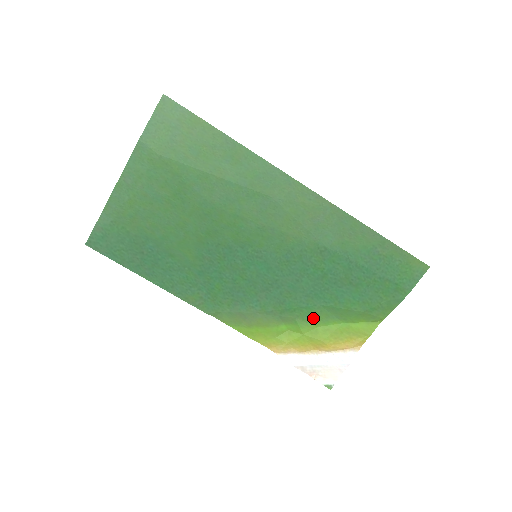
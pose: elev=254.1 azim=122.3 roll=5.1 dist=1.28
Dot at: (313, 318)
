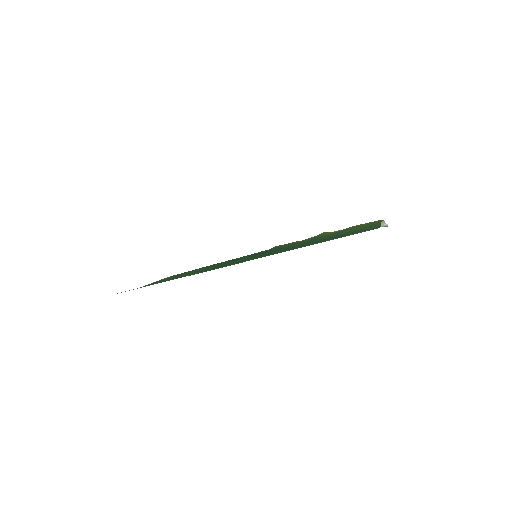
Dot at: (330, 234)
